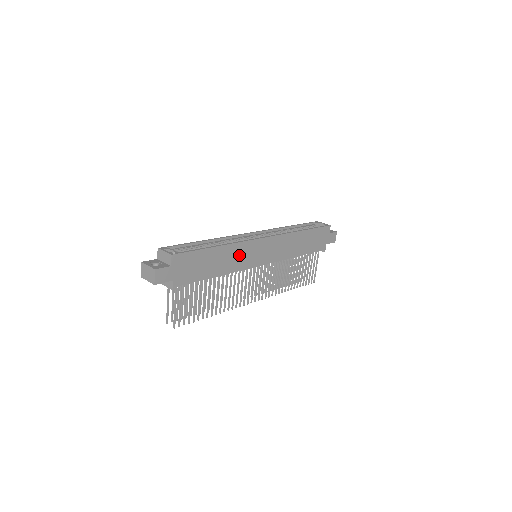
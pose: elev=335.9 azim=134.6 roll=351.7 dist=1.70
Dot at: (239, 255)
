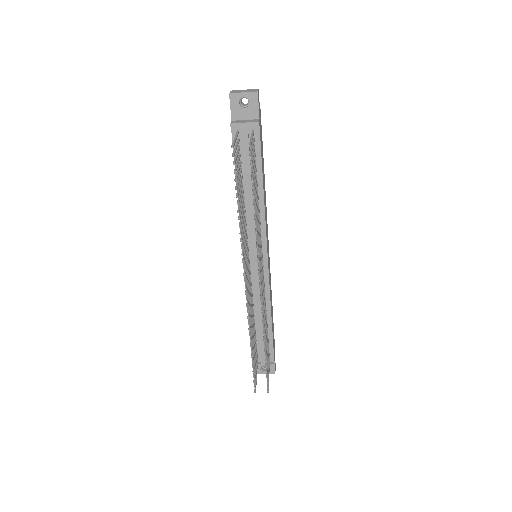
Dot at: occluded
